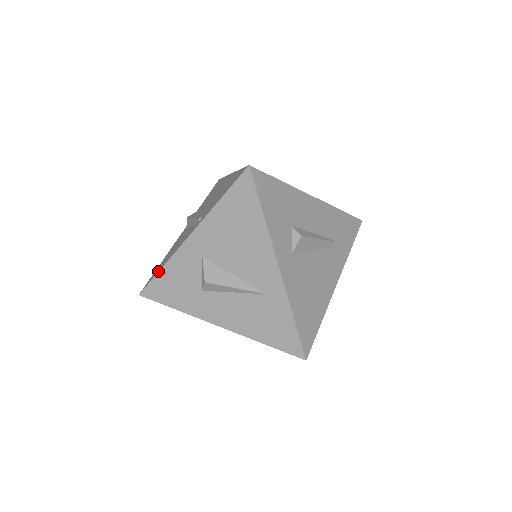
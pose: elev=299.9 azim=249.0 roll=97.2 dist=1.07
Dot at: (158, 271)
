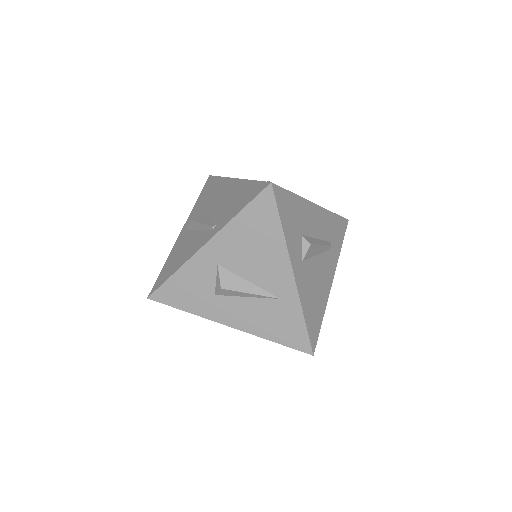
Dot at: (169, 276)
